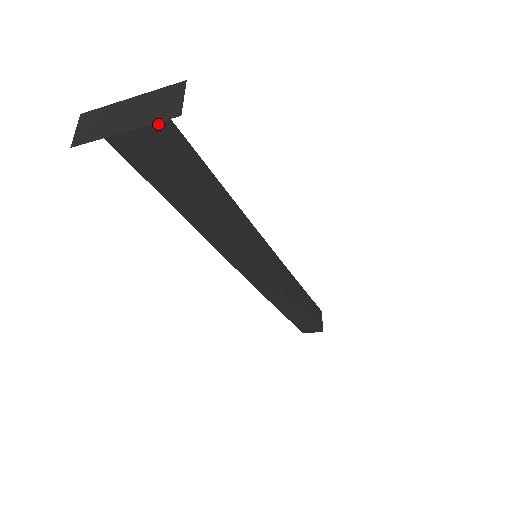
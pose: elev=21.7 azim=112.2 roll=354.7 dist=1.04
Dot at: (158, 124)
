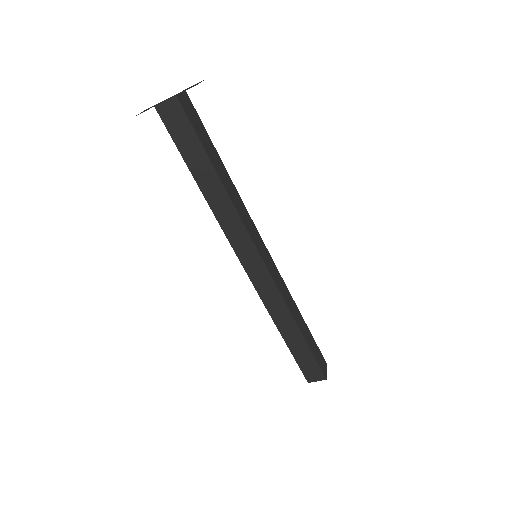
Dot at: (187, 104)
